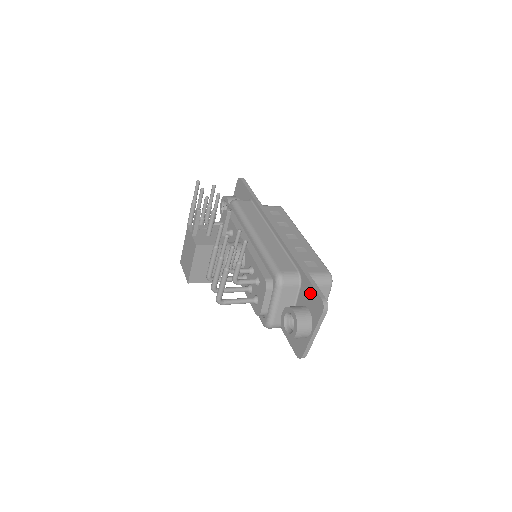
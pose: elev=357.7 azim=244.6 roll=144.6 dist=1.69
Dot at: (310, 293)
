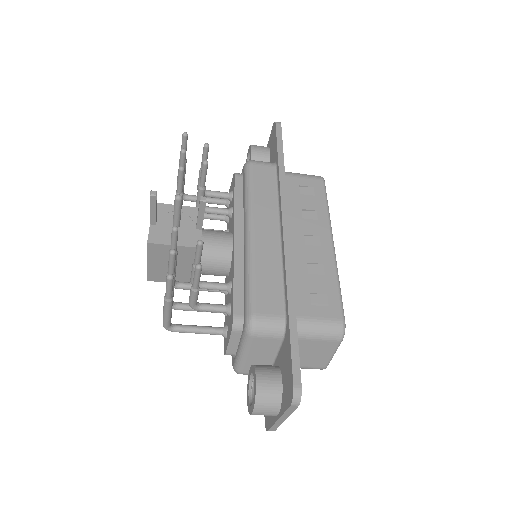
Dot at: (287, 362)
